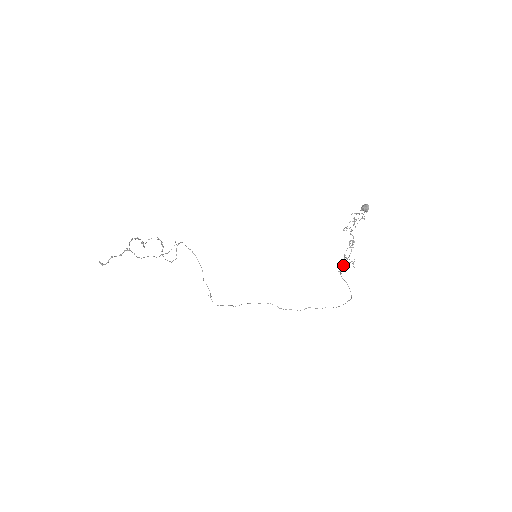
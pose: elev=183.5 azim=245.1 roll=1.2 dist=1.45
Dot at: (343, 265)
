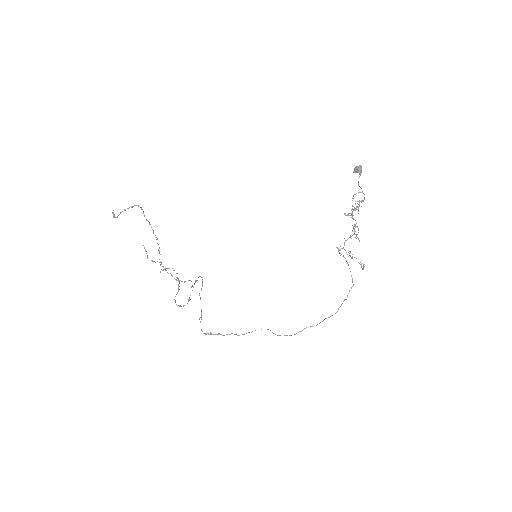
Dot at: (343, 247)
